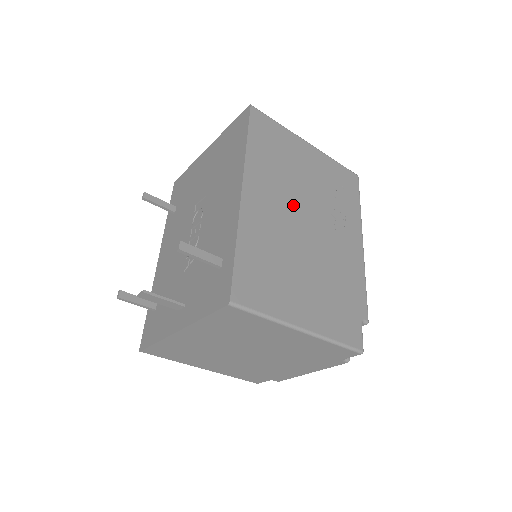
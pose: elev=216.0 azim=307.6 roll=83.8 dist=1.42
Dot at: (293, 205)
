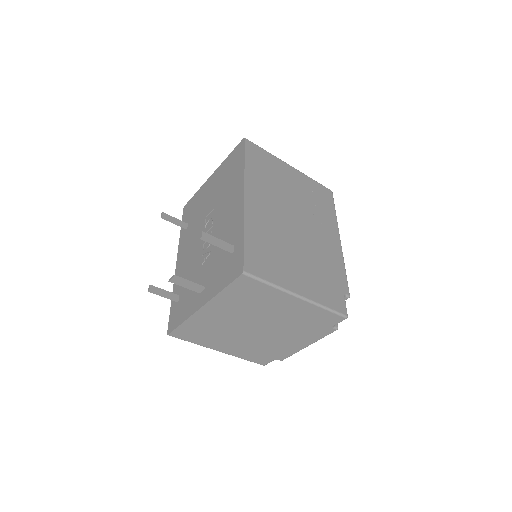
Dot at: (283, 209)
